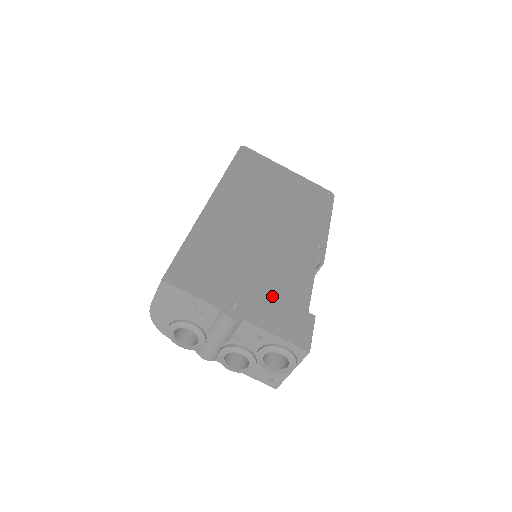
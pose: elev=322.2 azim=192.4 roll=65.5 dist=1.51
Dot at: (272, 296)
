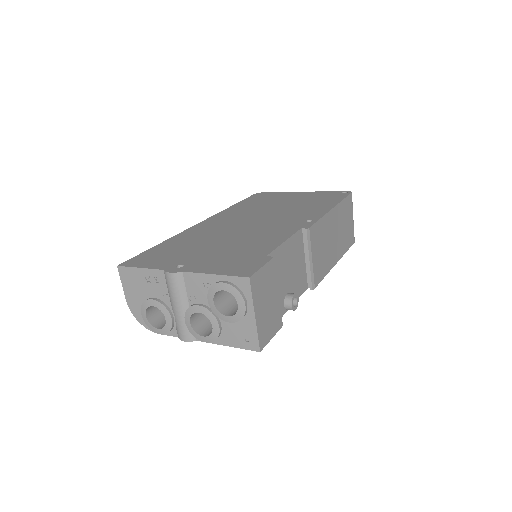
Dot at: (227, 255)
